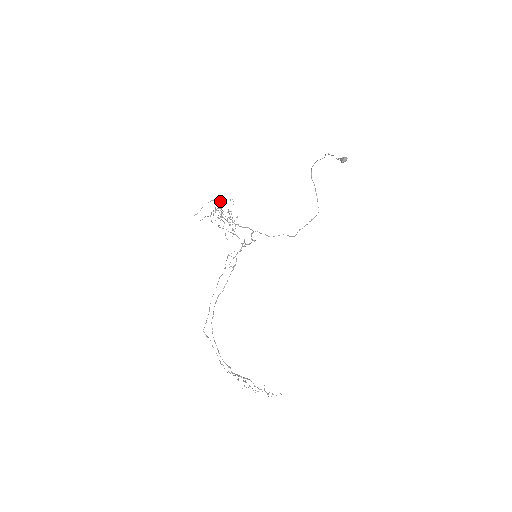
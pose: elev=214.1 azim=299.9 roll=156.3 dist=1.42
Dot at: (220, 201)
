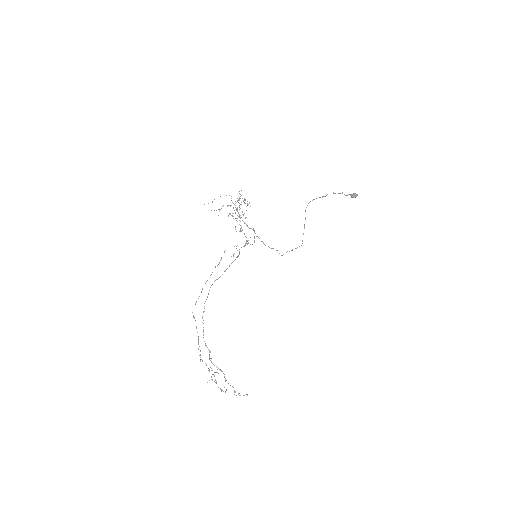
Dot at: (241, 195)
